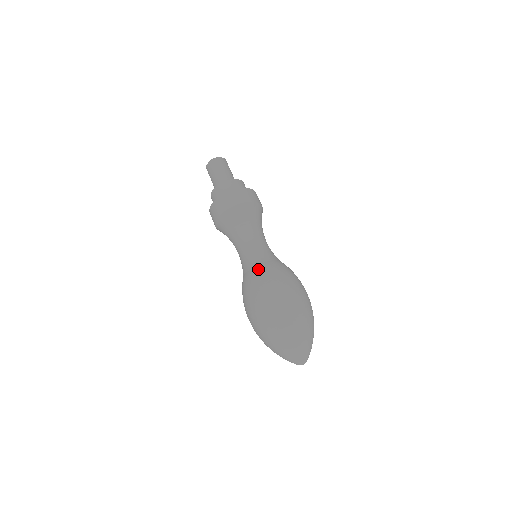
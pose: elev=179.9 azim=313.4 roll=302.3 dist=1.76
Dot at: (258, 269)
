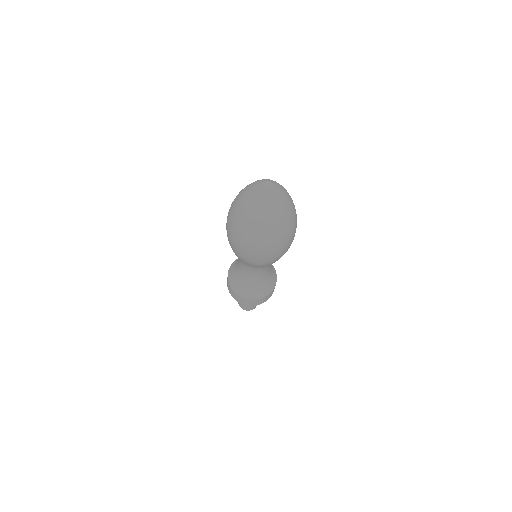
Dot at: occluded
